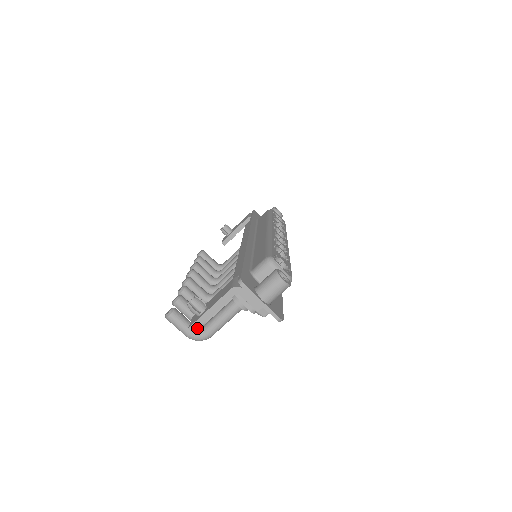
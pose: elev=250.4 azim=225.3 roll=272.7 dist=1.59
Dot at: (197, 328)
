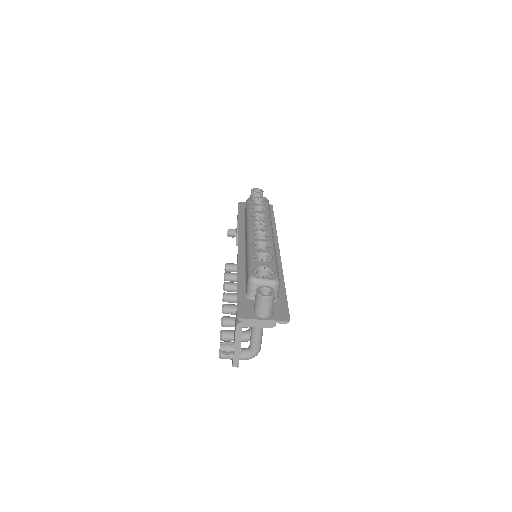
Dot at: (238, 364)
